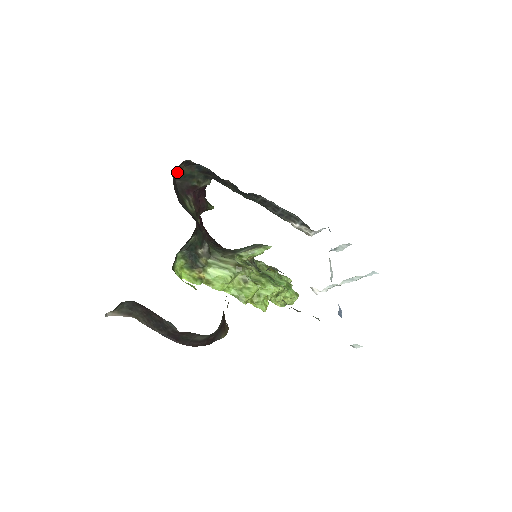
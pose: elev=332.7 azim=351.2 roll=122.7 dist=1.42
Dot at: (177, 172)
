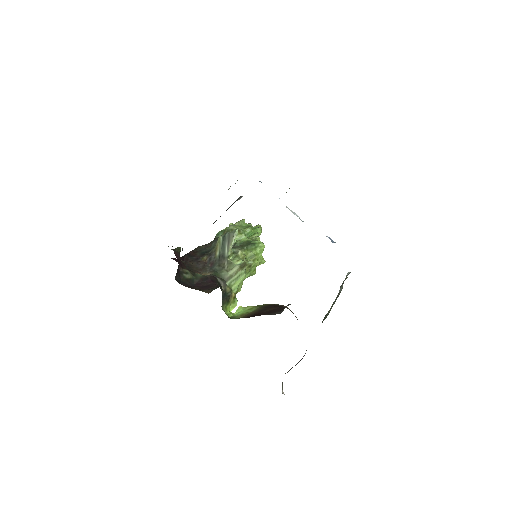
Dot at: occluded
